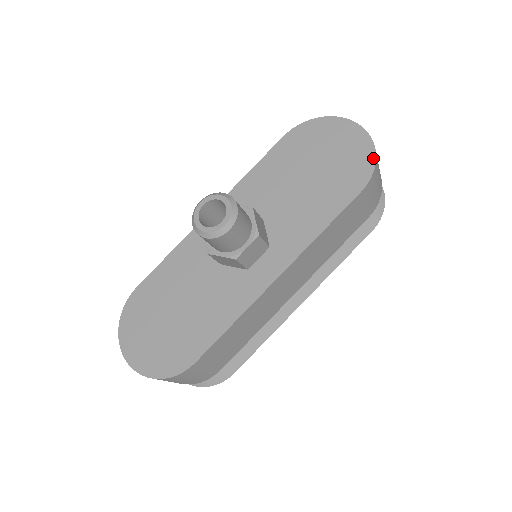
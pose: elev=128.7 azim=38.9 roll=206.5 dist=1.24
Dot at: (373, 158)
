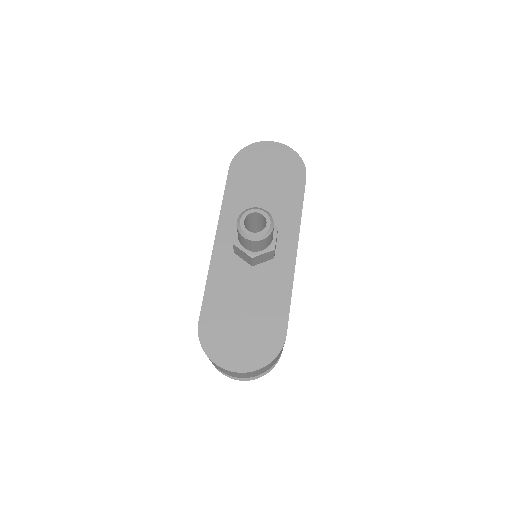
Dot at: (298, 156)
